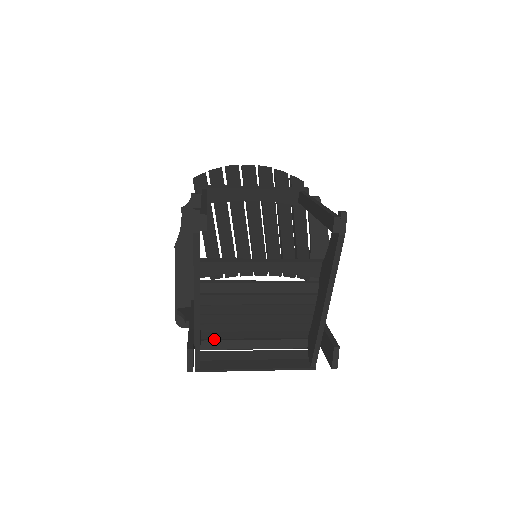
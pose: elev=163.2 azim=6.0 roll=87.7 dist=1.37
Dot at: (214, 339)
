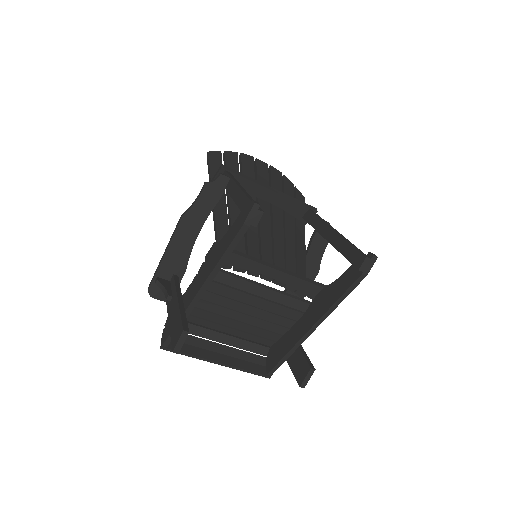
Dot at: (187, 321)
